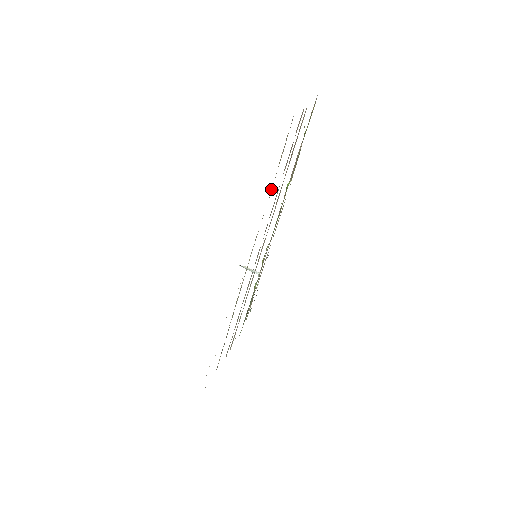
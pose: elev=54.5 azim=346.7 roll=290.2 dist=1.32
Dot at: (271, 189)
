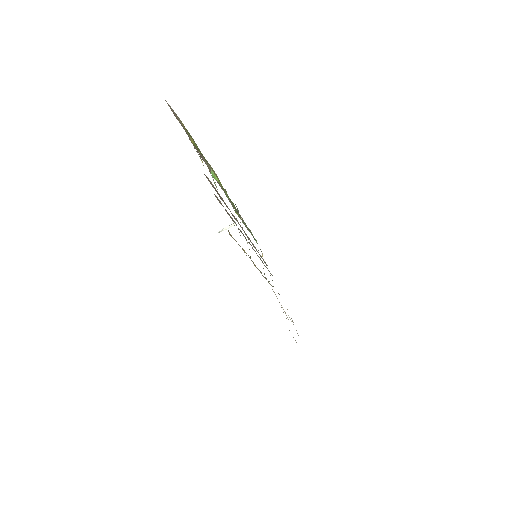
Dot at: occluded
